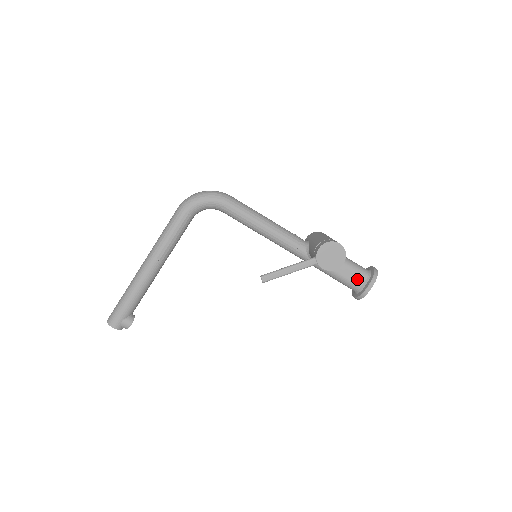
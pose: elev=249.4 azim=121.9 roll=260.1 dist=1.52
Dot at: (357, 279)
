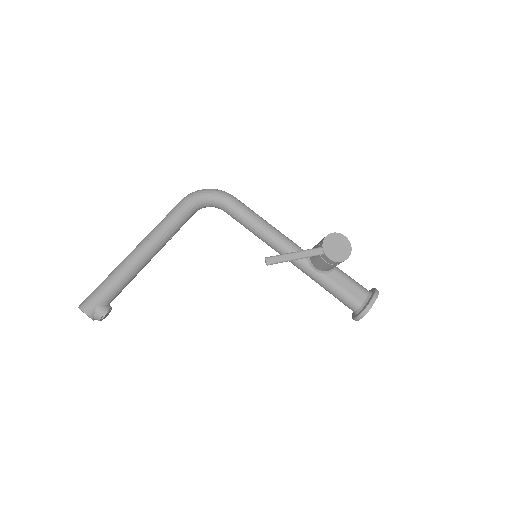
Dot at: (358, 294)
